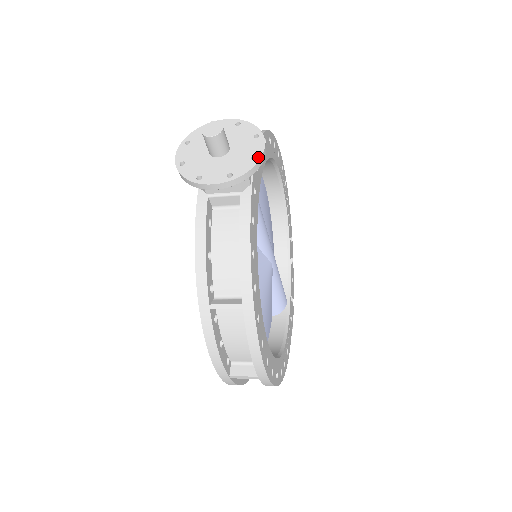
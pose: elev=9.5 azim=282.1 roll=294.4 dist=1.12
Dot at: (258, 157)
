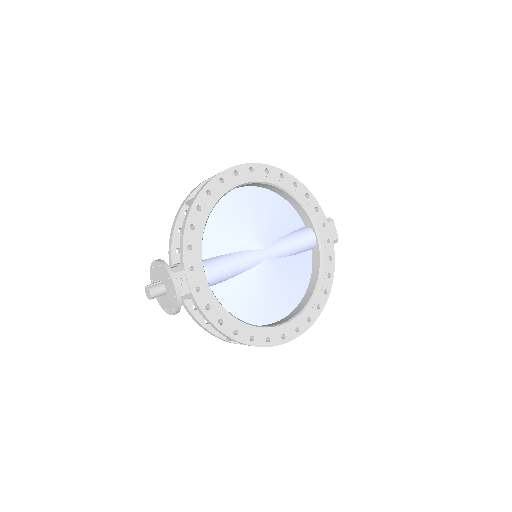
Dot at: (176, 297)
